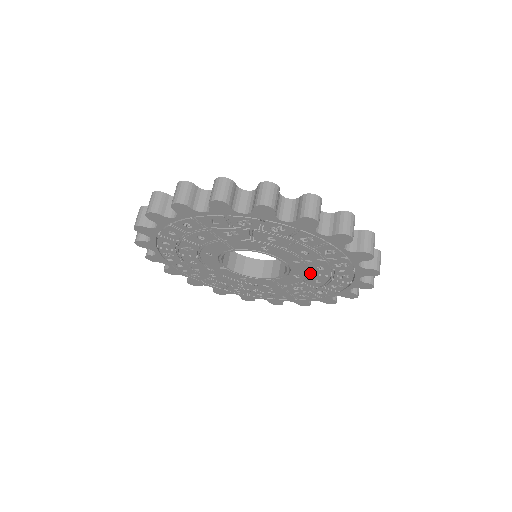
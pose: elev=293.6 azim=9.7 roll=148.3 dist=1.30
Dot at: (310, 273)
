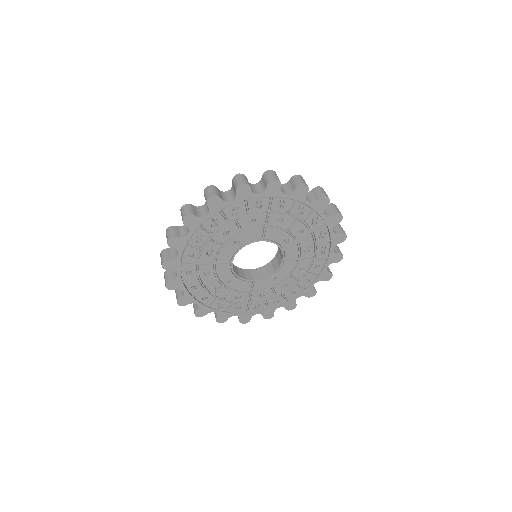
Dot at: (285, 231)
